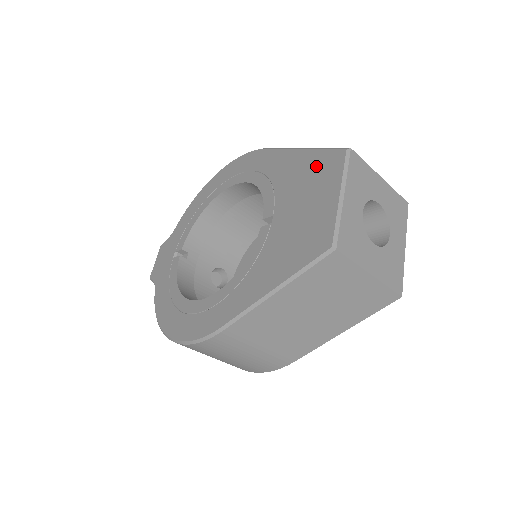
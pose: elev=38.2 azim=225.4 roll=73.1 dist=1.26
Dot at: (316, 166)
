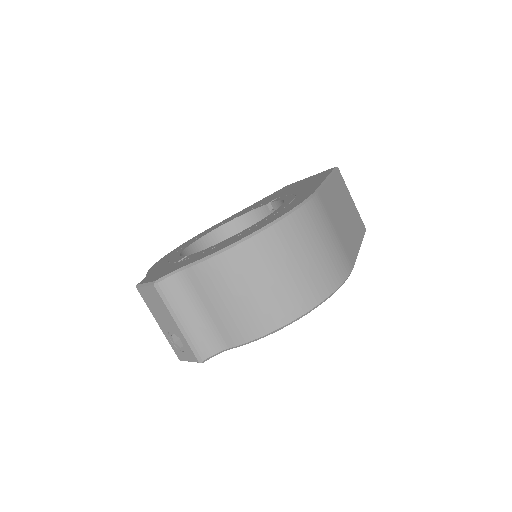
Dot at: (276, 193)
